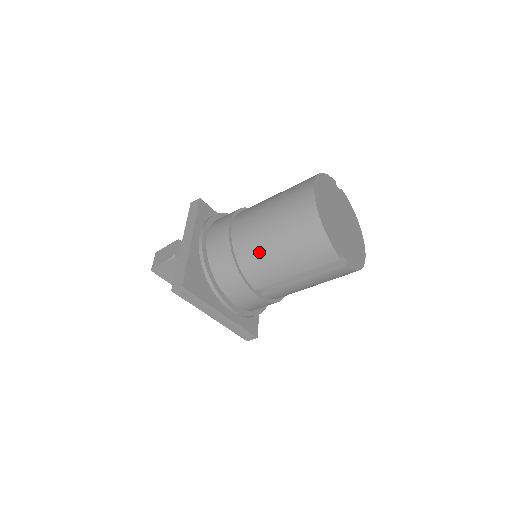
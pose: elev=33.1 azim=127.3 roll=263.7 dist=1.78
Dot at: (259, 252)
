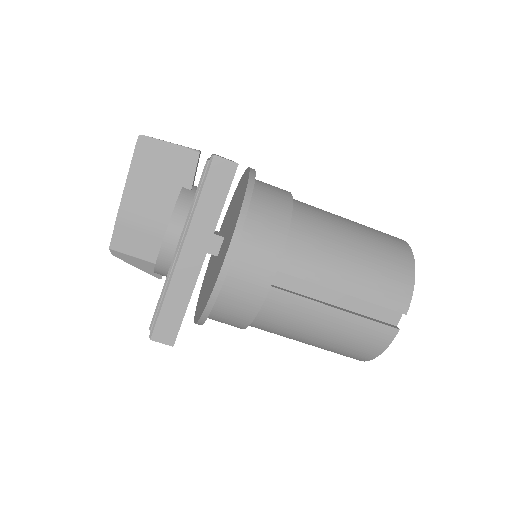
Dot at: (327, 234)
